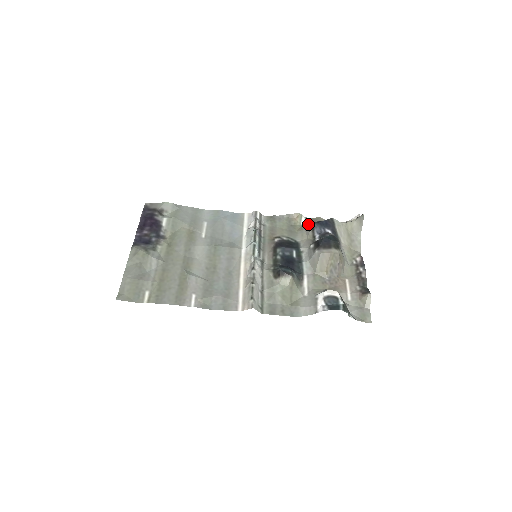
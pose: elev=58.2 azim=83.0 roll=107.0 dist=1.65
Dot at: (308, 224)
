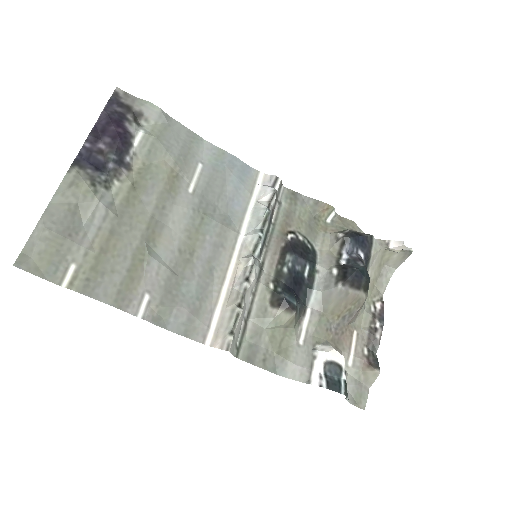
Dot at: (336, 226)
